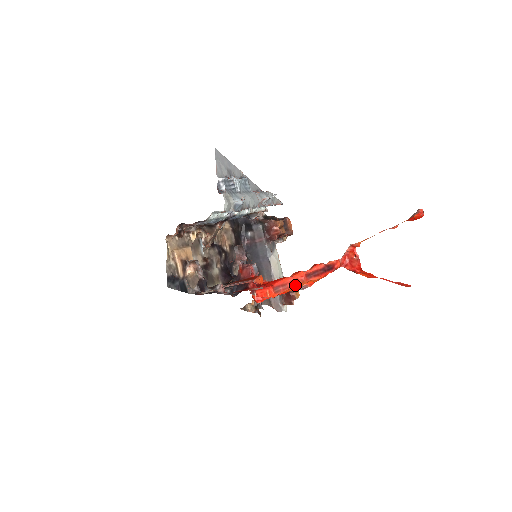
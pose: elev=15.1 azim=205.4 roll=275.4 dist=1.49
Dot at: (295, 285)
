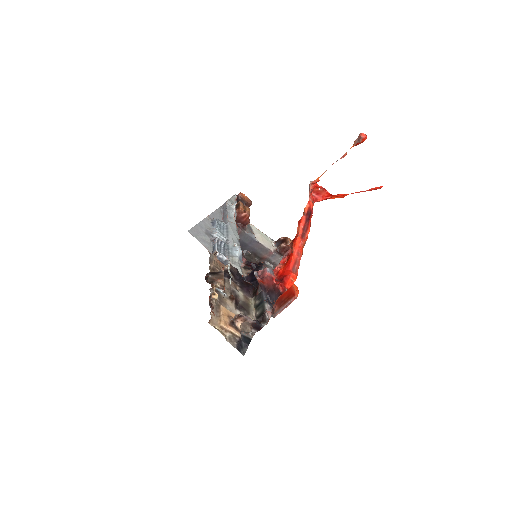
Dot at: (301, 253)
